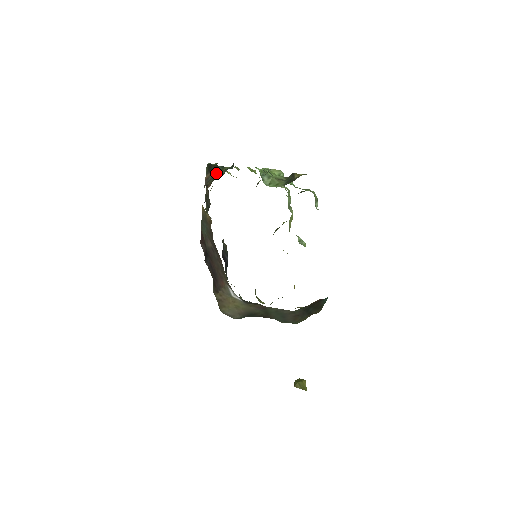
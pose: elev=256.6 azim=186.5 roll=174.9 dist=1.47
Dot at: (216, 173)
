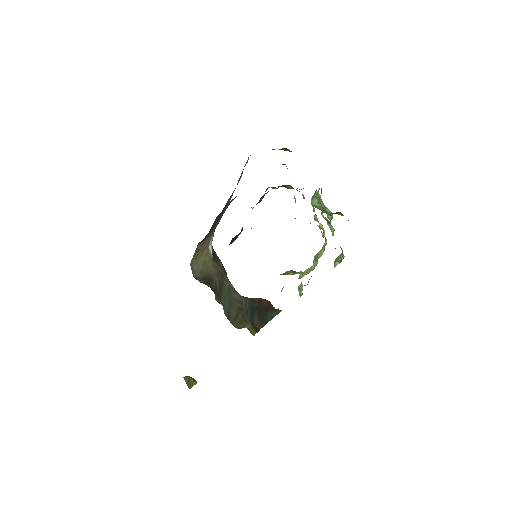
Dot at: occluded
